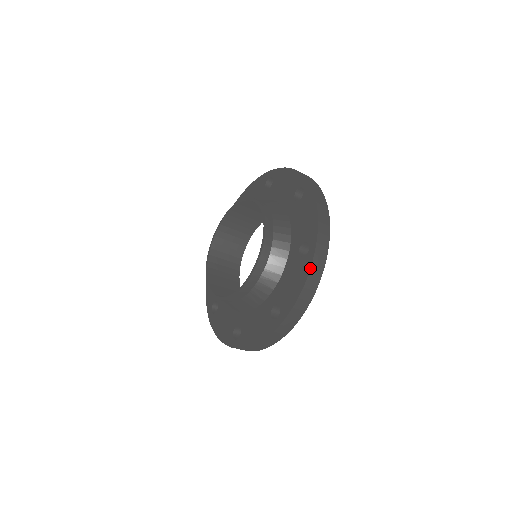
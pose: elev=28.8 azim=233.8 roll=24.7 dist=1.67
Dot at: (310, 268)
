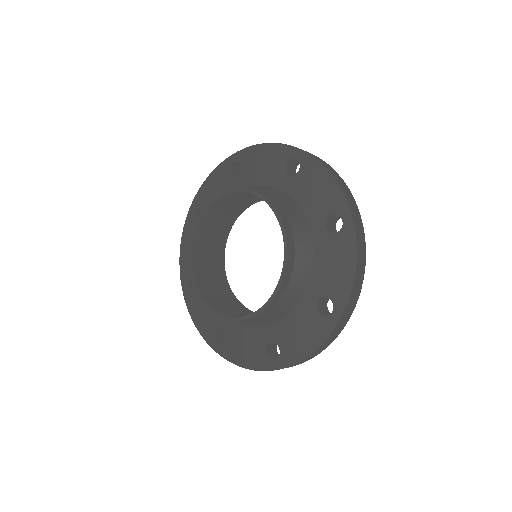
Dot at: (356, 241)
